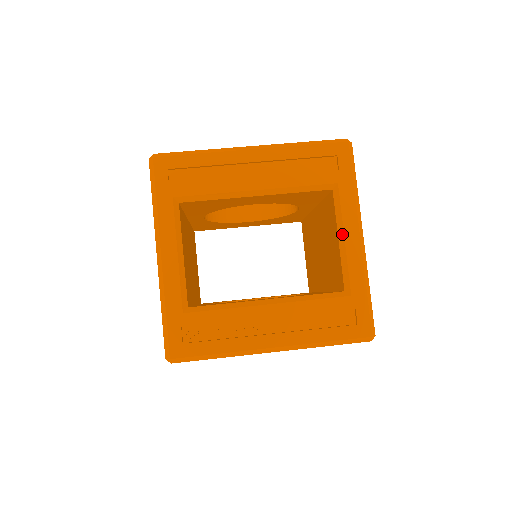
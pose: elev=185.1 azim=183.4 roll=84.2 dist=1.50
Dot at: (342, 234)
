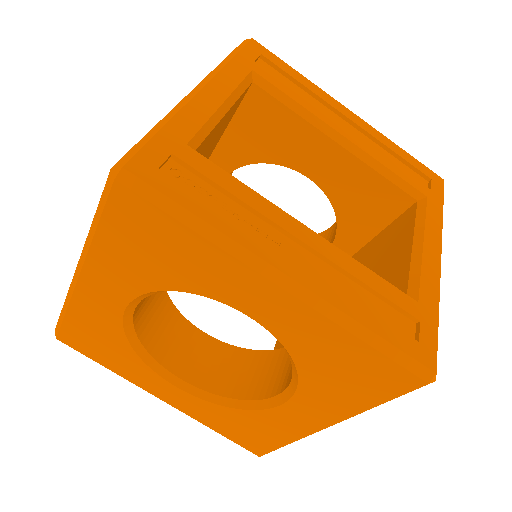
Dot at: (421, 238)
